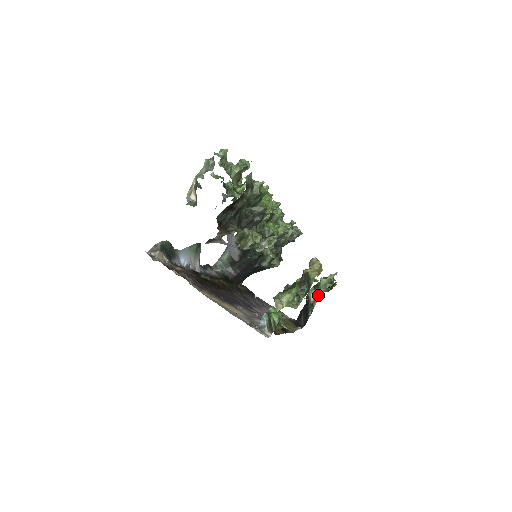
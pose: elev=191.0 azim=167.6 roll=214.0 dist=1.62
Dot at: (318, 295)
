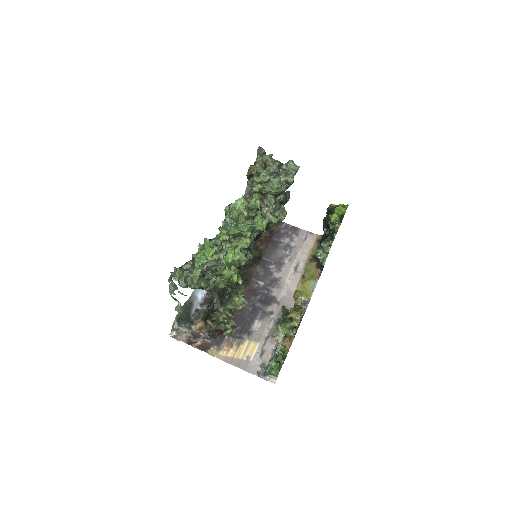
Dot at: (324, 257)
